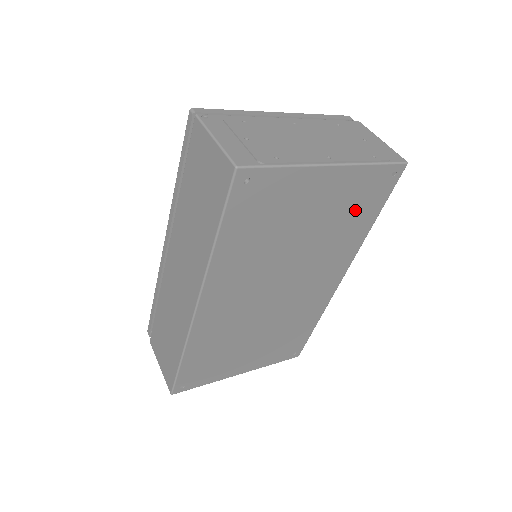
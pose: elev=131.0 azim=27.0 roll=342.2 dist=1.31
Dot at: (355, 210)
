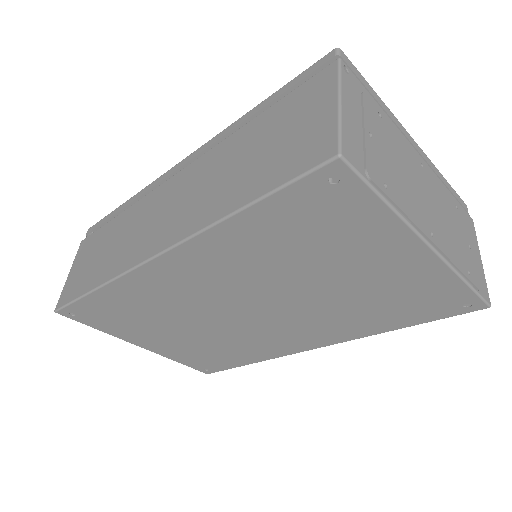
Dot at: (396, 304)
